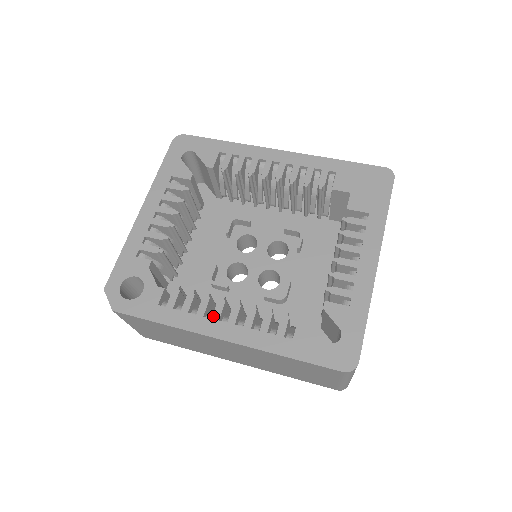
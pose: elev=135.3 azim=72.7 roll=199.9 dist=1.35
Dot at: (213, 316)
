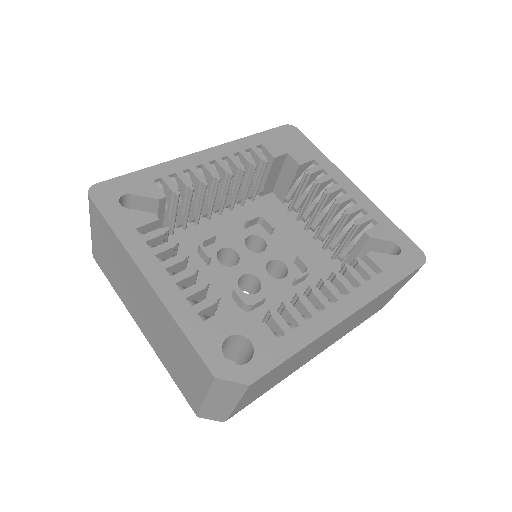
Dot at: (324, 305)
